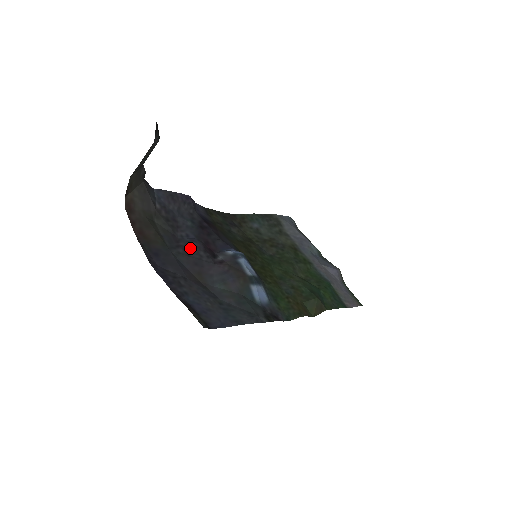
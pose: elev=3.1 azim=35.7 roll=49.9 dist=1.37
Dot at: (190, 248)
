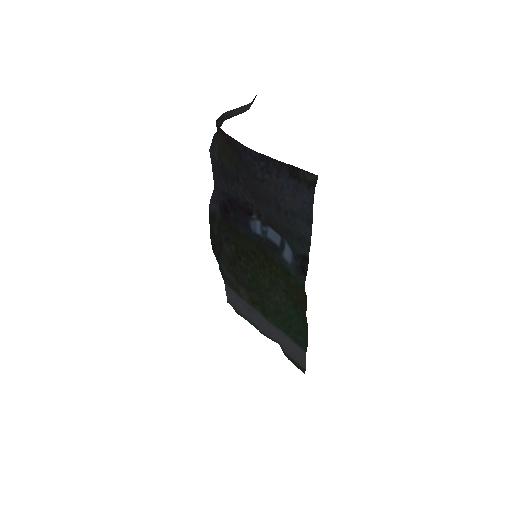
Dot at: (242, 190)
